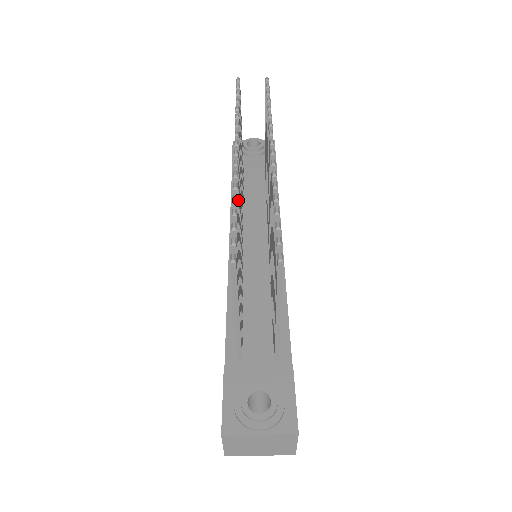
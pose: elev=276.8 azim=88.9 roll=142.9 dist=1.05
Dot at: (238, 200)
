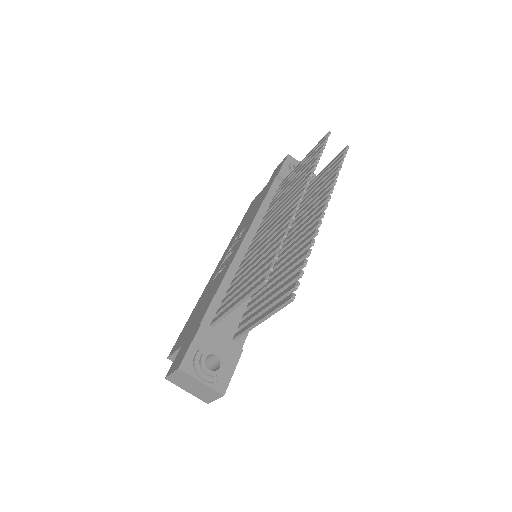
Dot at: occluded
